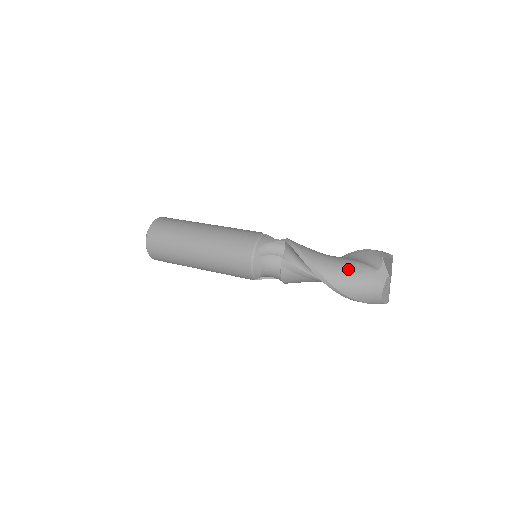
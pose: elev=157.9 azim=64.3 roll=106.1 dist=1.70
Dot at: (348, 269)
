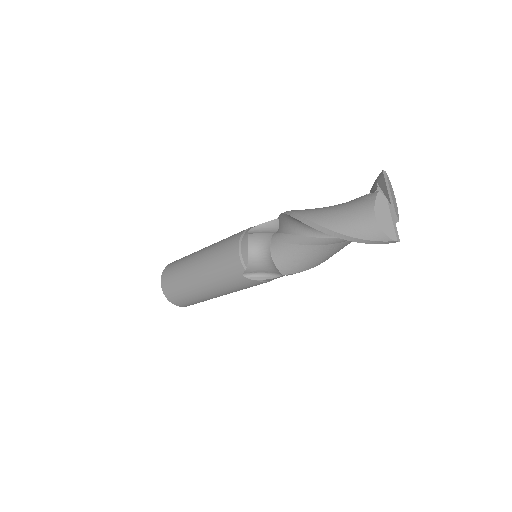
Dot at: (335, 205)
